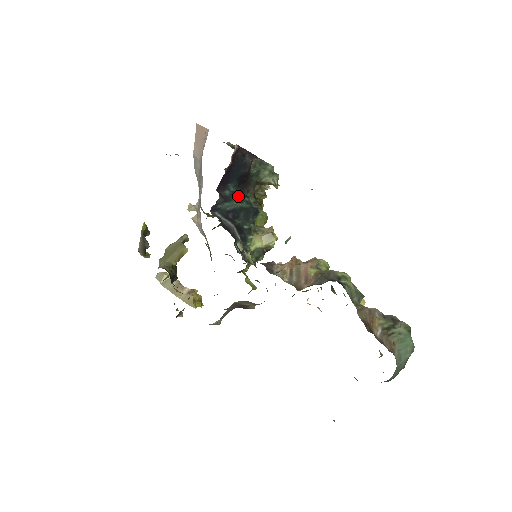
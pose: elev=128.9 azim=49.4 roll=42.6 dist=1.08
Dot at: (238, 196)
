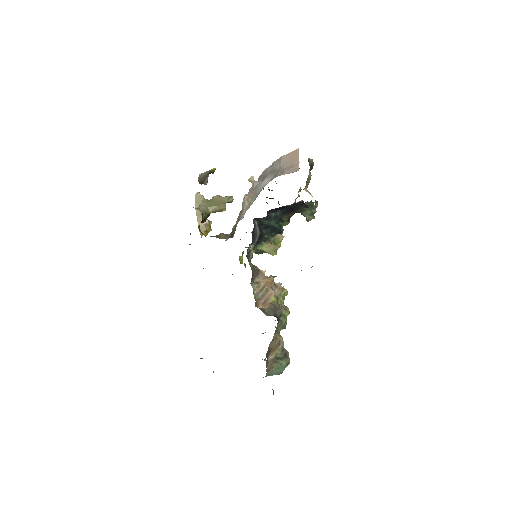
Dot at: (278, 219)
